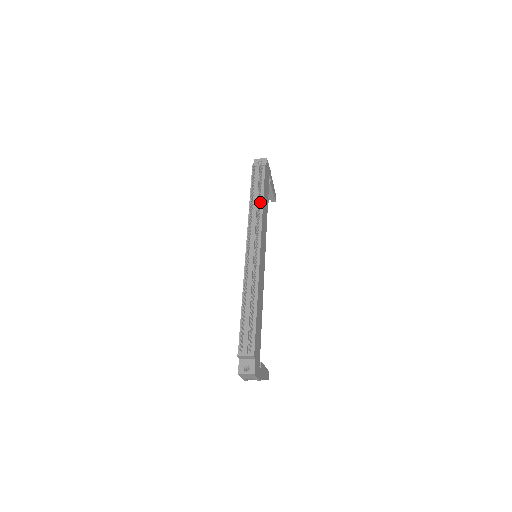
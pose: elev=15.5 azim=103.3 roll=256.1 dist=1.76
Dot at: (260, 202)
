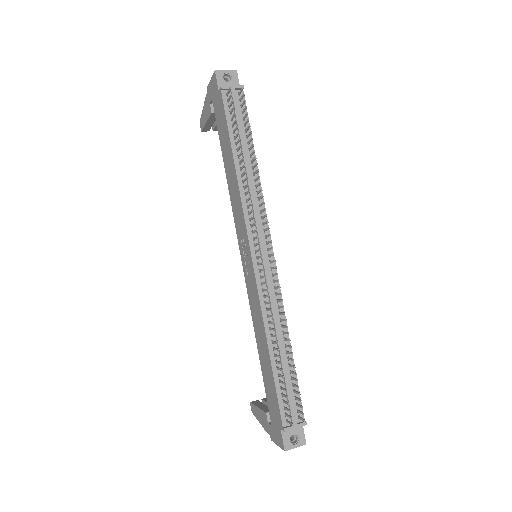
Dot at: (252, 164)
